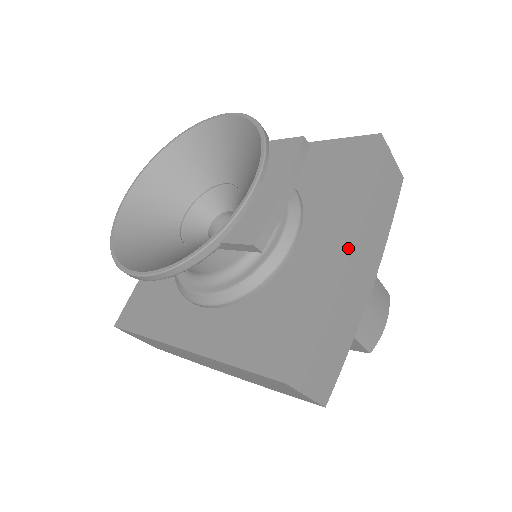
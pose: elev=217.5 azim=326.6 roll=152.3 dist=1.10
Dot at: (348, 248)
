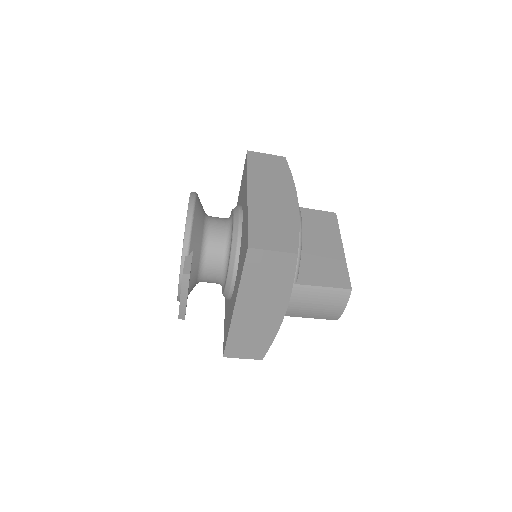
Dot at: (244, 308)
